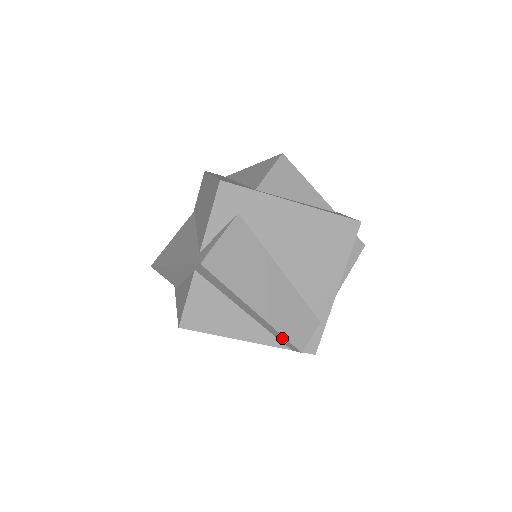
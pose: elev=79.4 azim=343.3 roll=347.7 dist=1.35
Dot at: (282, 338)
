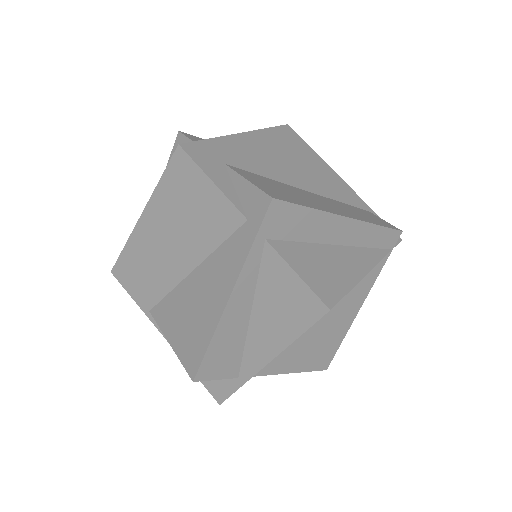
Dot at: (380, 235)
